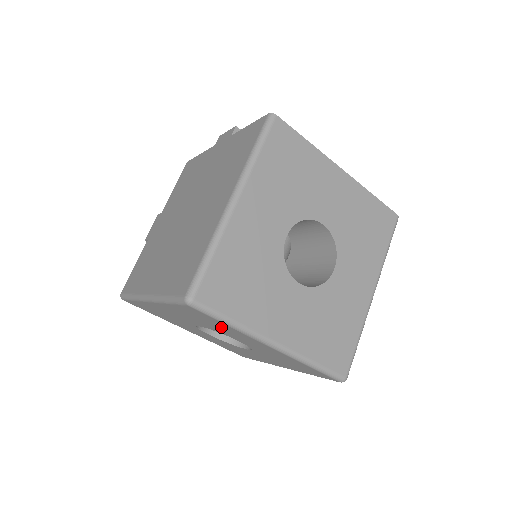
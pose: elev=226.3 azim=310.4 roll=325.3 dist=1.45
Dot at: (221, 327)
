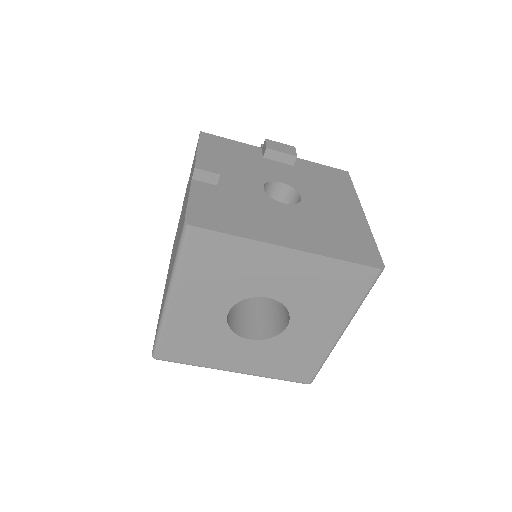
Dot at: occluded
